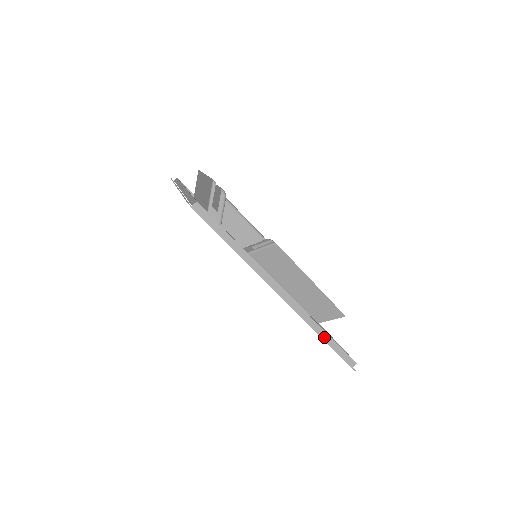
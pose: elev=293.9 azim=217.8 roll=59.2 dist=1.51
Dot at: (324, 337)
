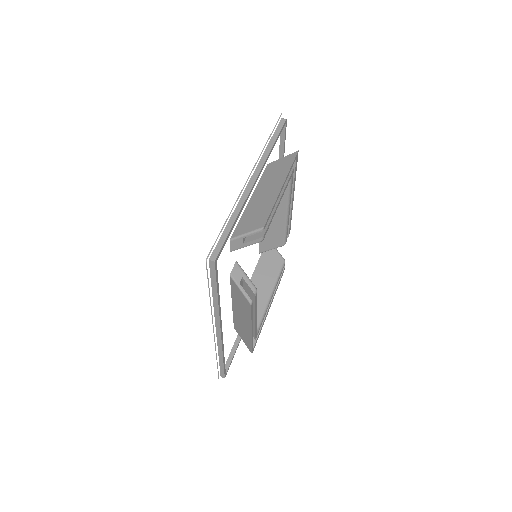
Dot at: (220, 359)
